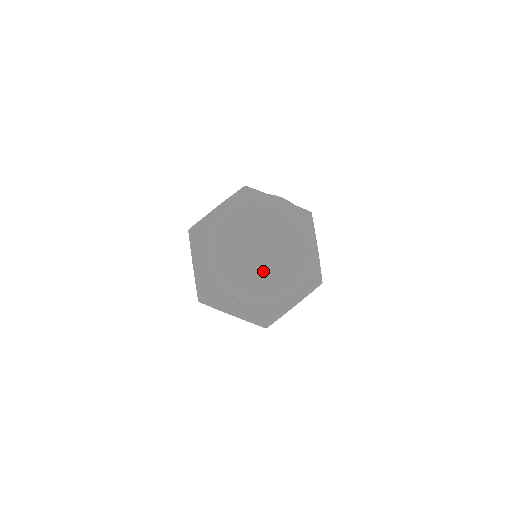
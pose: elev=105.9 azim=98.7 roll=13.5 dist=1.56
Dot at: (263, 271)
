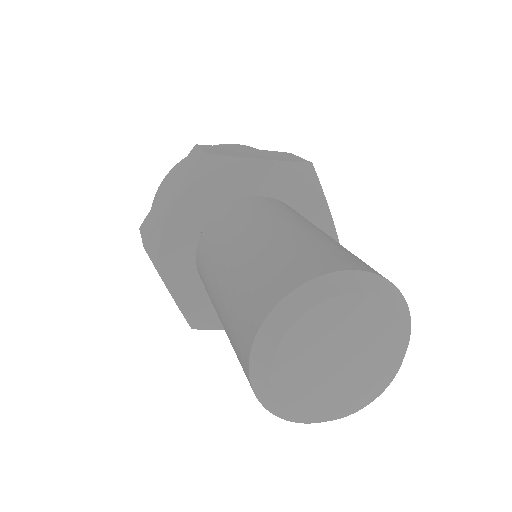
Dot at: (348, 388)
